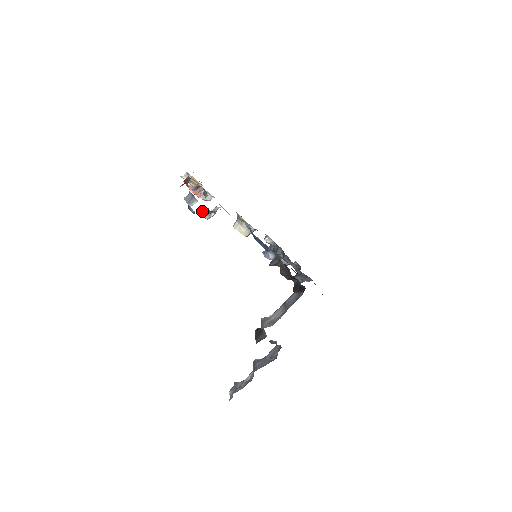
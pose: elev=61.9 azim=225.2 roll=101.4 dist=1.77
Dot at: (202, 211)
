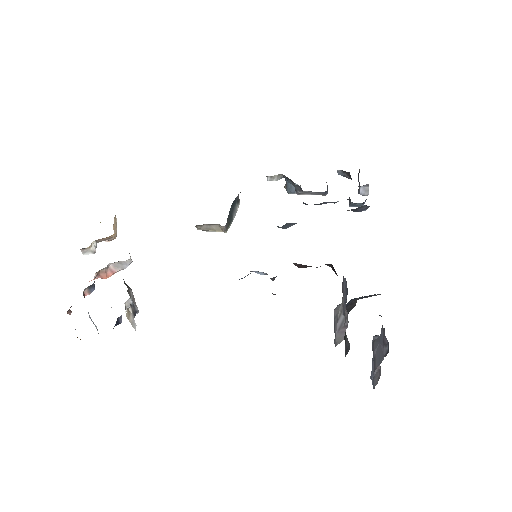
Dot at: (118, 322)
